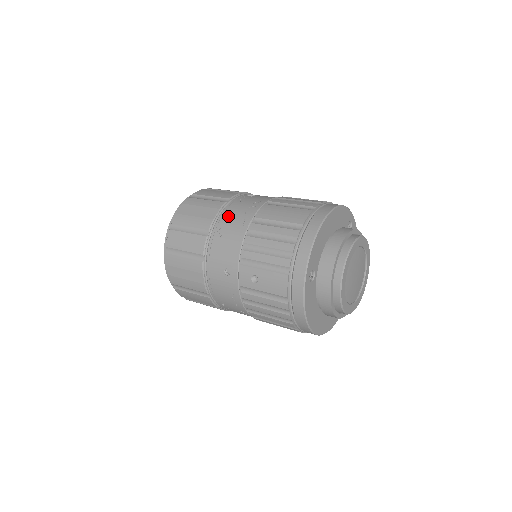
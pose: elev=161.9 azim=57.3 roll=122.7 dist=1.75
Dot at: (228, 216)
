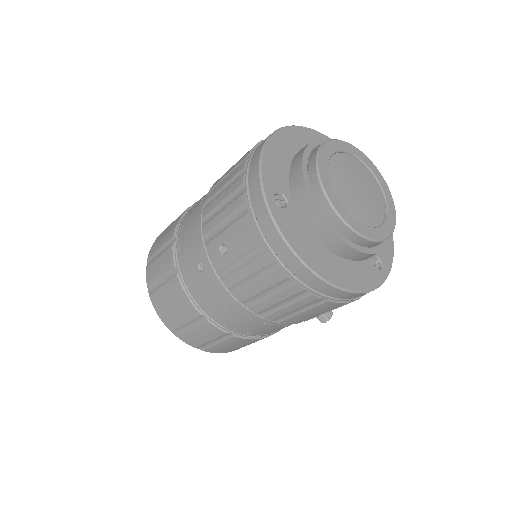
Dot at: (189, 212)
